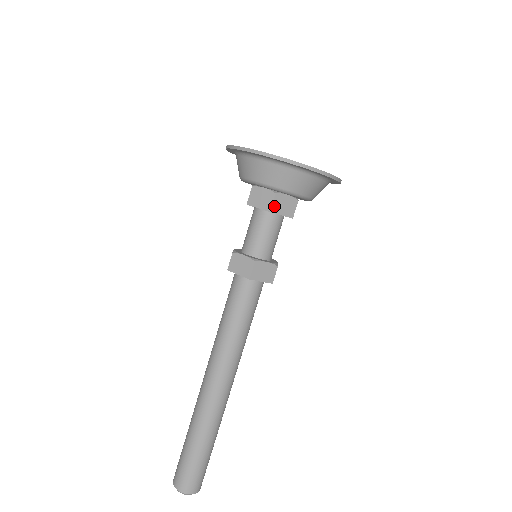
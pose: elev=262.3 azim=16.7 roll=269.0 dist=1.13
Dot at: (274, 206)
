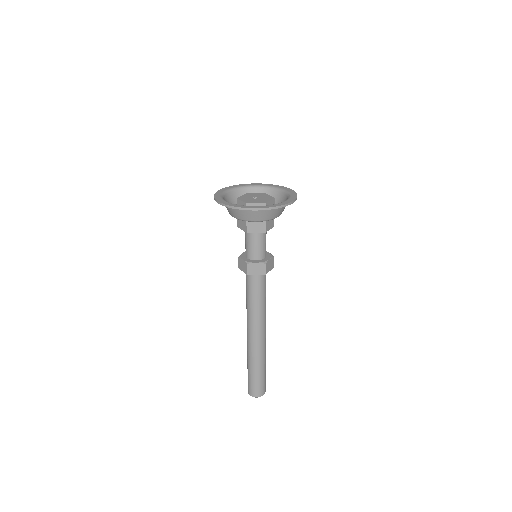
Dot at: (266, 228)
